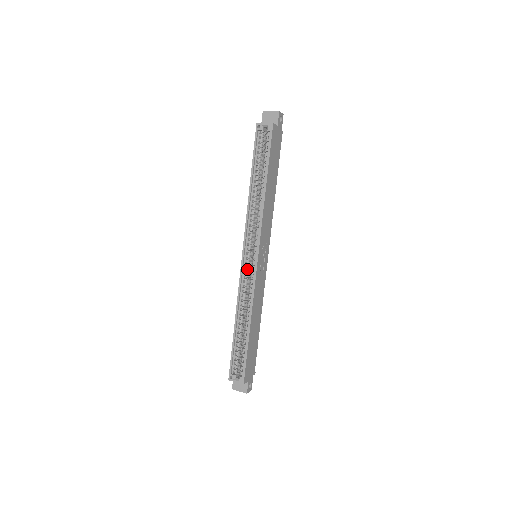
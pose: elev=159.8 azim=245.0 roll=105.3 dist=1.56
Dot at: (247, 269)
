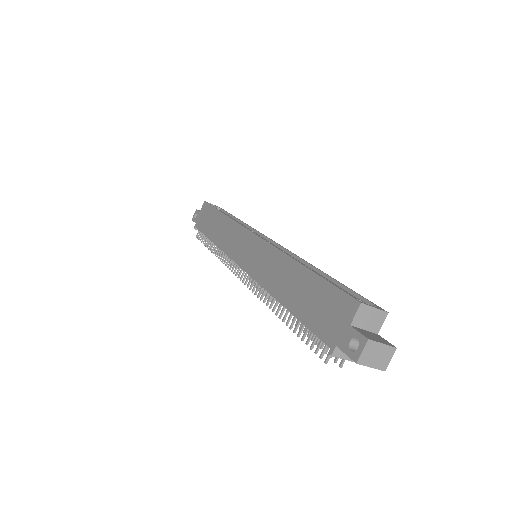
Dot at: occluded
